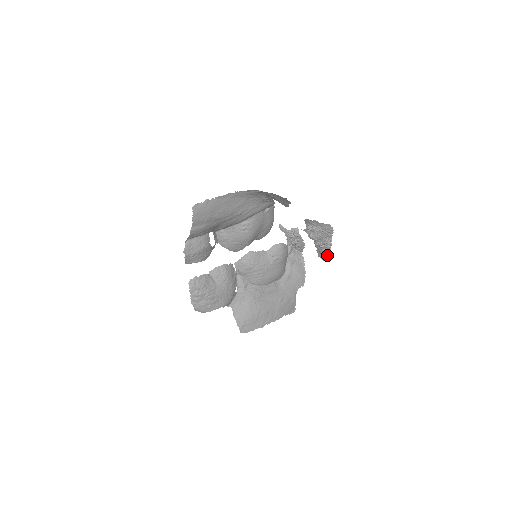
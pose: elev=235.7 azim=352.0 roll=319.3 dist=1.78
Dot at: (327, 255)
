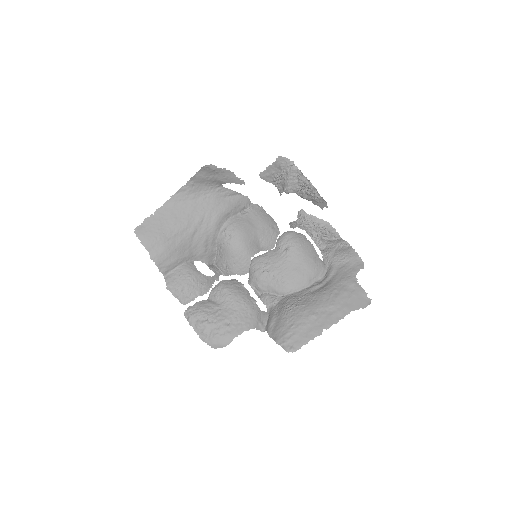
Dot at: (317, 194)
